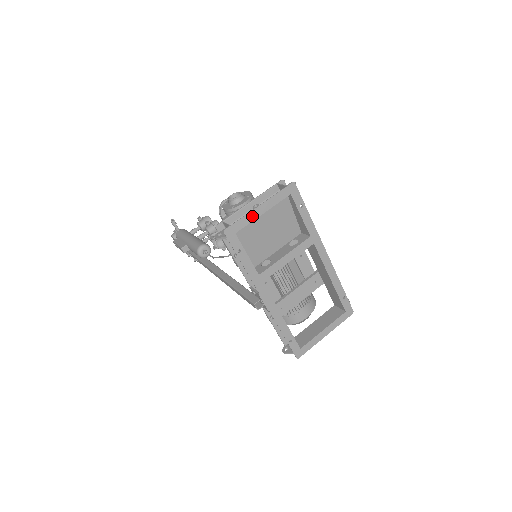
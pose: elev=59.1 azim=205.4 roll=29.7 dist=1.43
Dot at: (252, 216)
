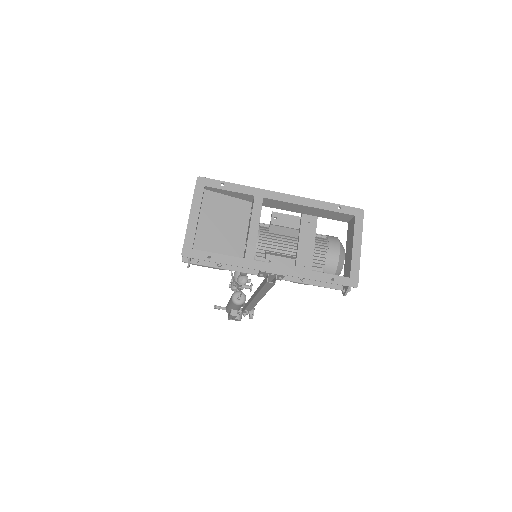
Dot at: (192, 227)
